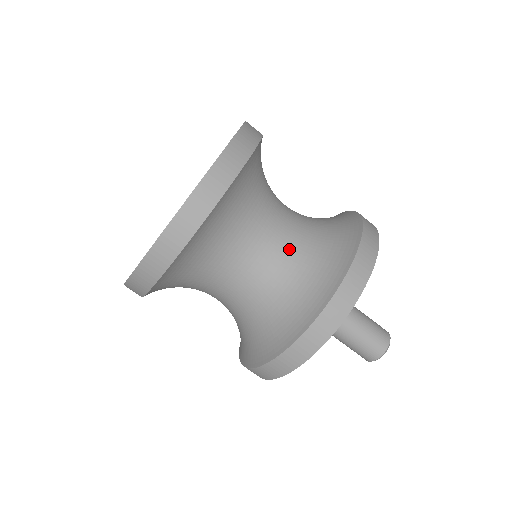
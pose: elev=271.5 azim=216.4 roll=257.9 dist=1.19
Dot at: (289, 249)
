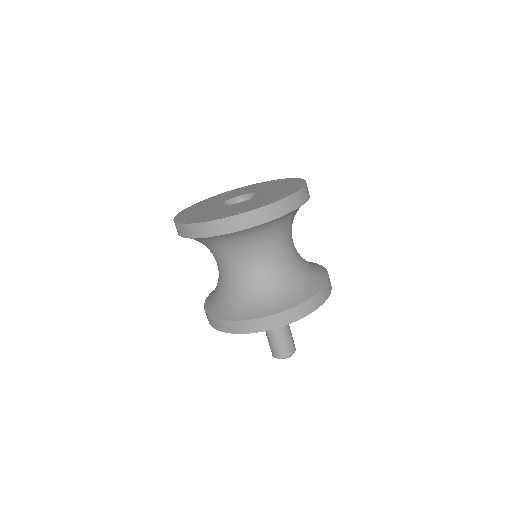
Dot at: (290, 262)
